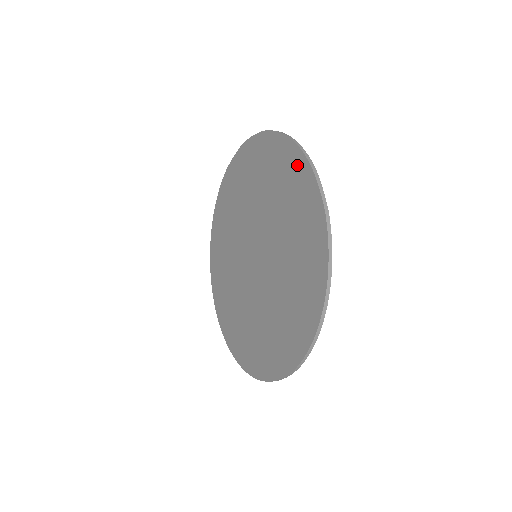
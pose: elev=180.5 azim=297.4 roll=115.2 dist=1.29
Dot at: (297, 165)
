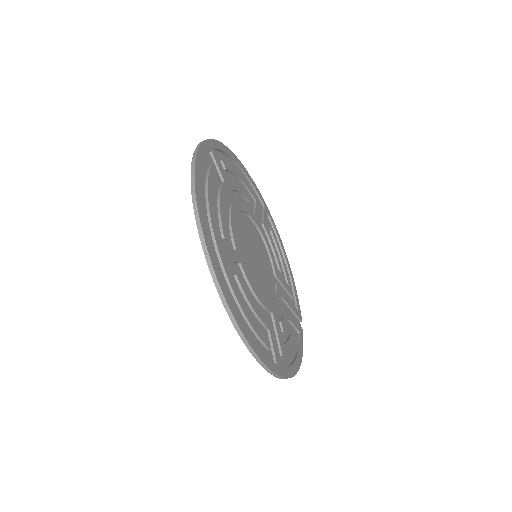
Dot at: occluded
